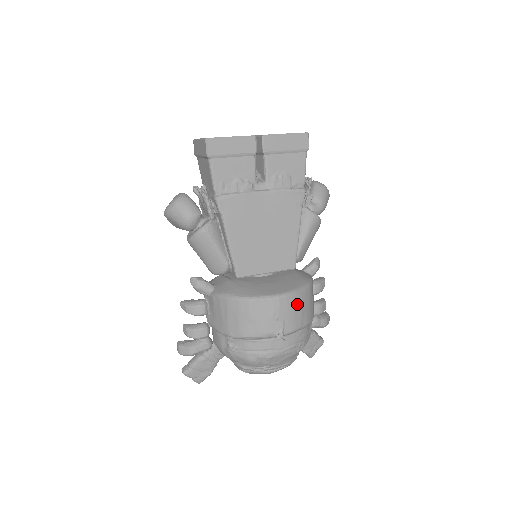
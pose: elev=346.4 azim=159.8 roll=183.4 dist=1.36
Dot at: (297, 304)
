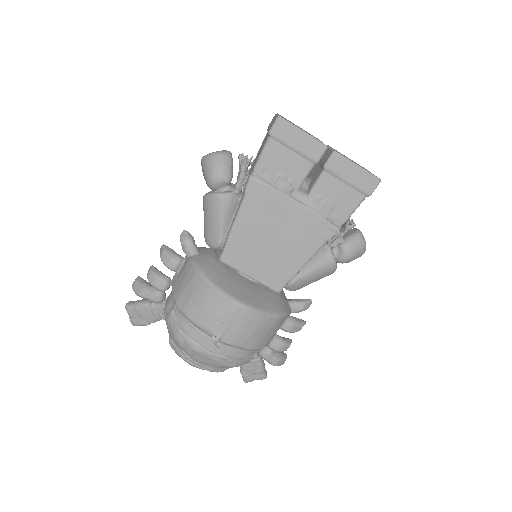
Dot at: (252, 324)
